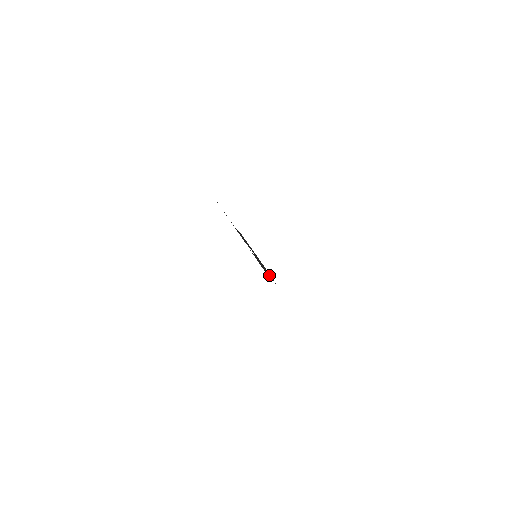
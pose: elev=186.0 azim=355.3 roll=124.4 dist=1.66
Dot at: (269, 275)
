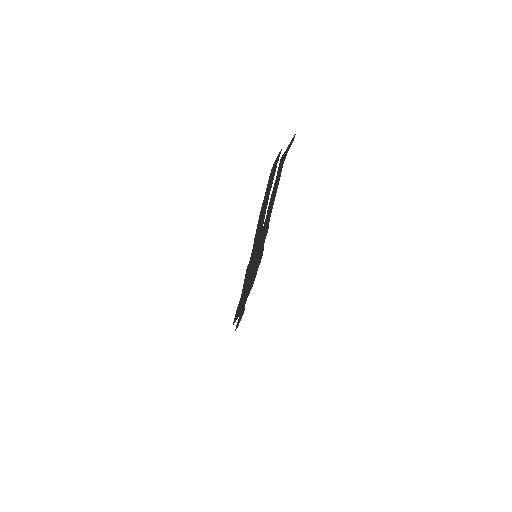
Dot at: (247, 274)
